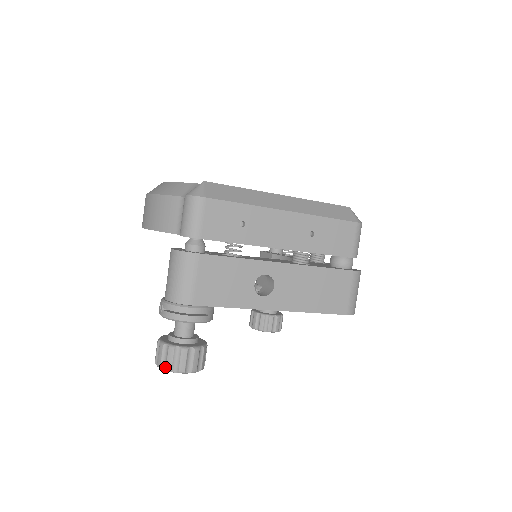
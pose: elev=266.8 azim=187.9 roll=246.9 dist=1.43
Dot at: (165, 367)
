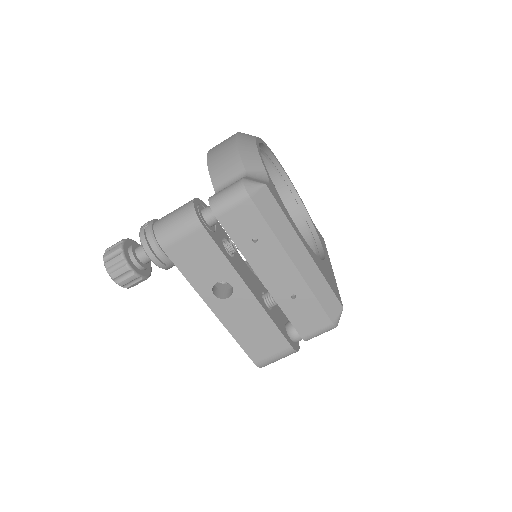
Dot at: (106, 262)
